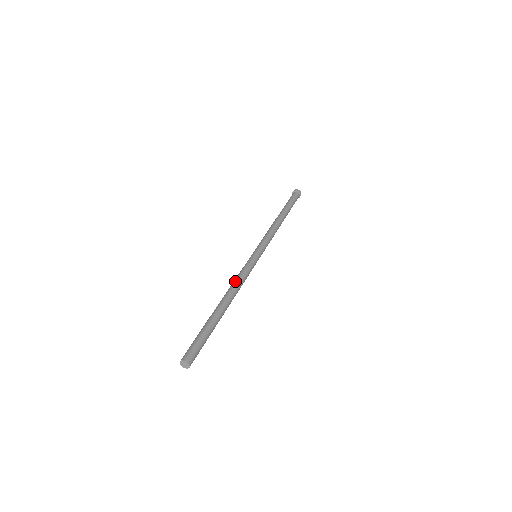
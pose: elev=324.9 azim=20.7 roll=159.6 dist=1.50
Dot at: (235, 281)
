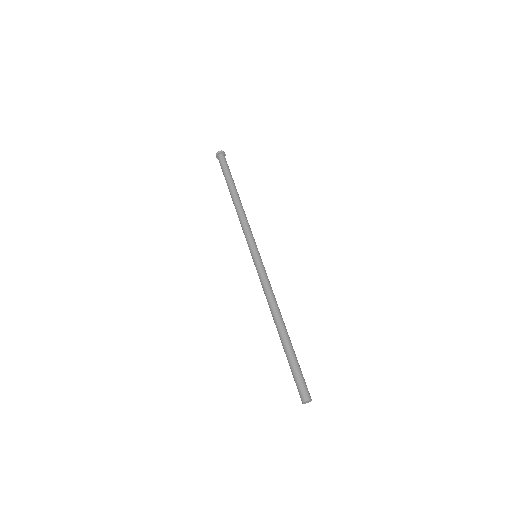
Dot at: (273, 296)
